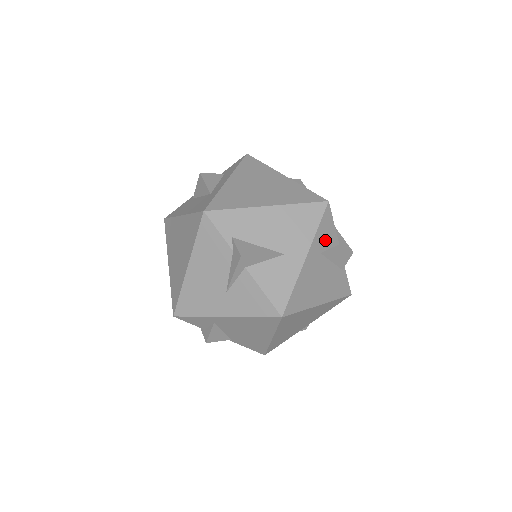
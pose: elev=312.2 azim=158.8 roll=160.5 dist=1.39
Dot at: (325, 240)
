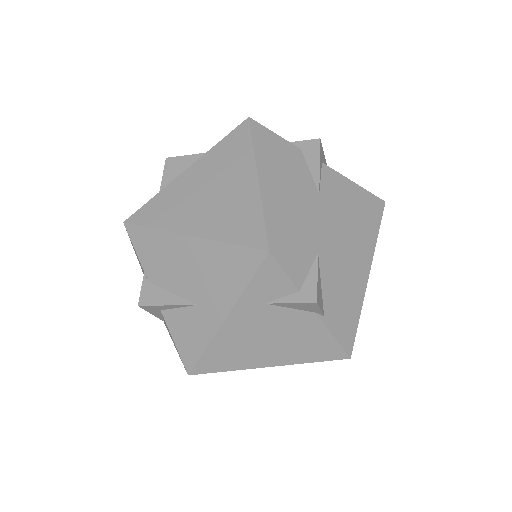
Dot at: occluded
